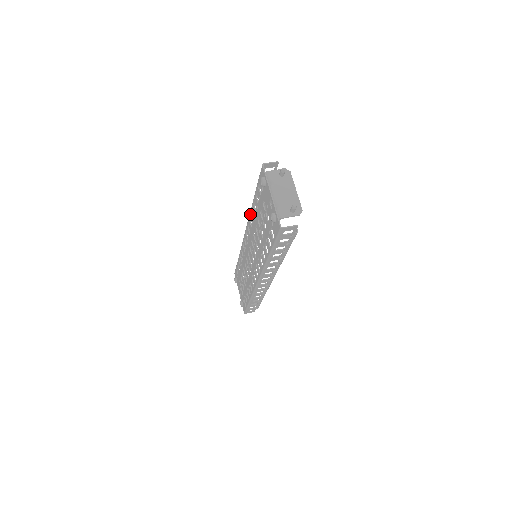
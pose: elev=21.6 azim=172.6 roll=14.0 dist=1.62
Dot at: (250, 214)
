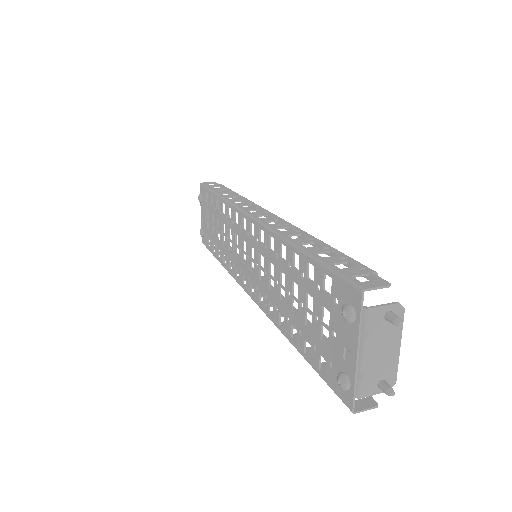
Dot at: (277, 239)
